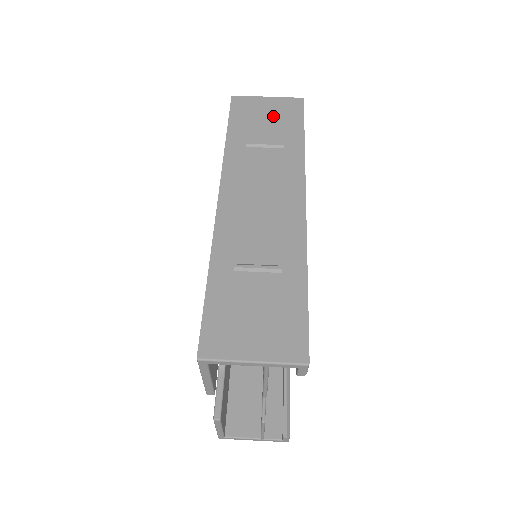
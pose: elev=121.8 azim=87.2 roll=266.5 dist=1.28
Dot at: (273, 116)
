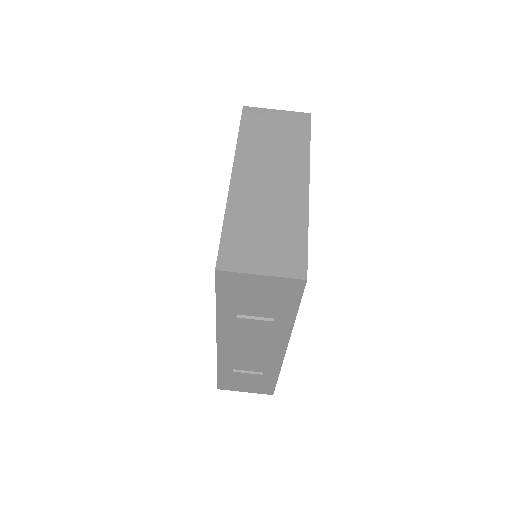
Dot at: (266, 296)
